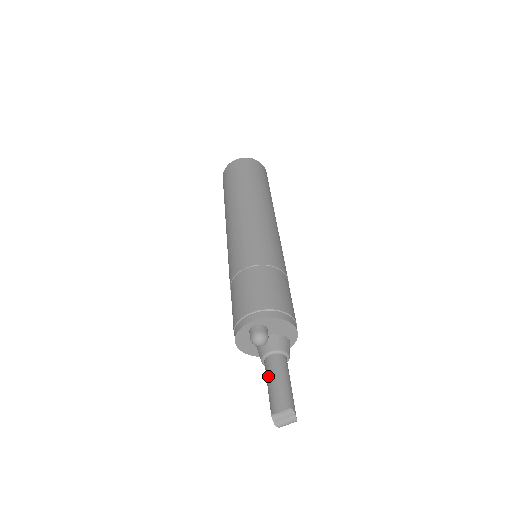
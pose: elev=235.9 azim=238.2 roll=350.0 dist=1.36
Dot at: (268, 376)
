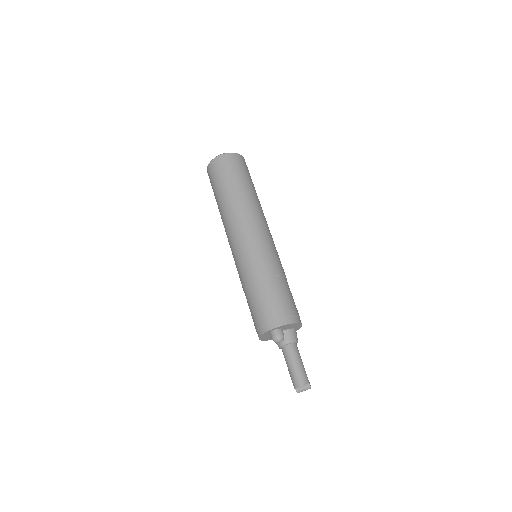
Dot at: (287, 361)
